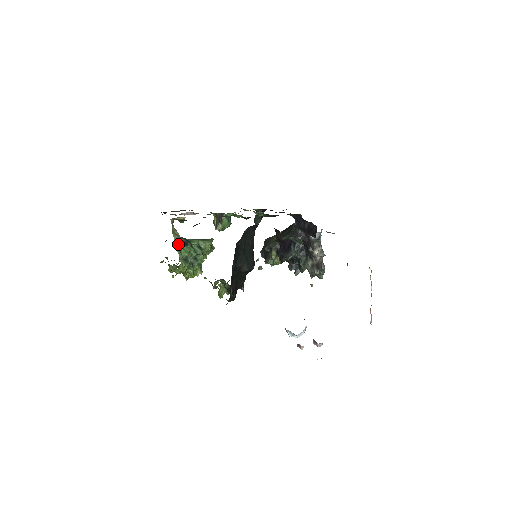
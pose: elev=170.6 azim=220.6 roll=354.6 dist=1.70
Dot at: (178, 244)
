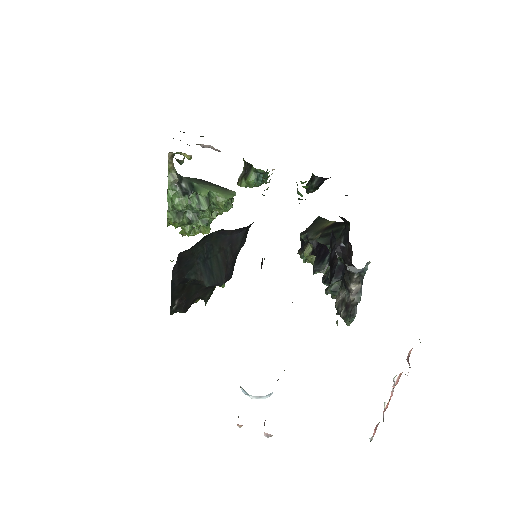
Dot at: (172, 190)
